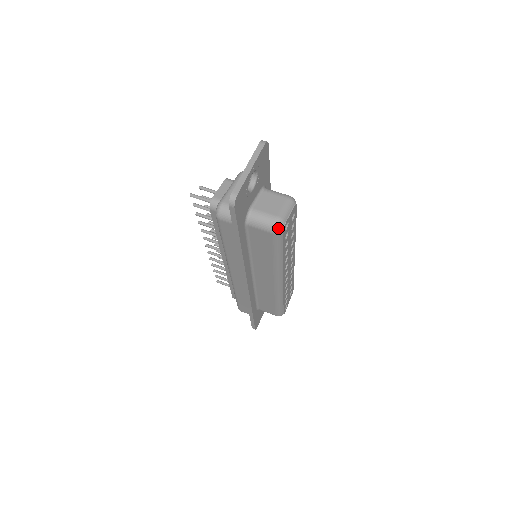
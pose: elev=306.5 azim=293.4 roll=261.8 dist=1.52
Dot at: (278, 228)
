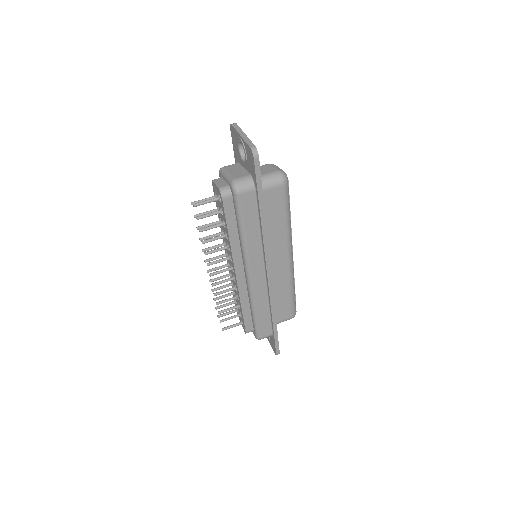
Dot at: (285, 177)
